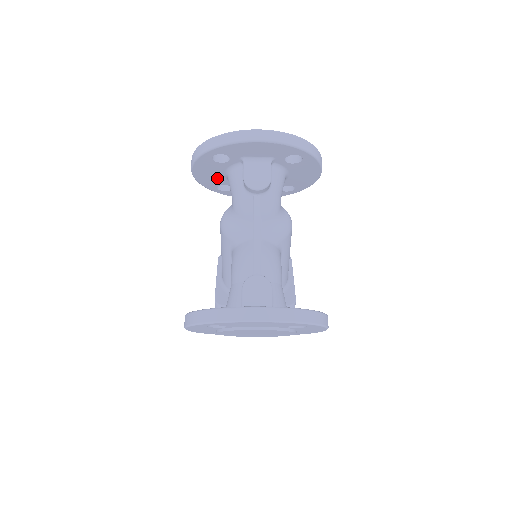
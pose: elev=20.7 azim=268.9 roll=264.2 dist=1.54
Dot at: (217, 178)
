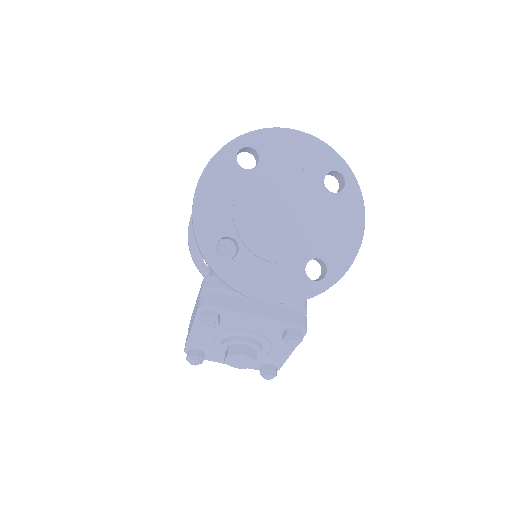
Dot at: occluded
